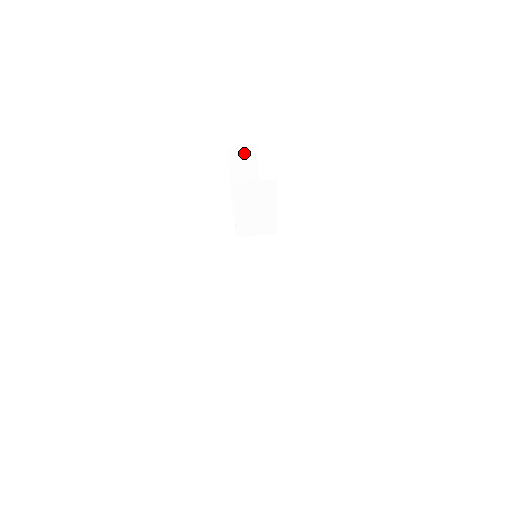
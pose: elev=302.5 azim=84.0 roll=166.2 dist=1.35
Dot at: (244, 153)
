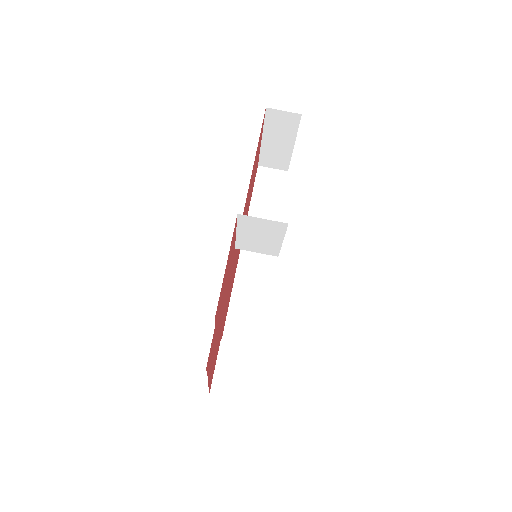
Dot at: (284, 116)
